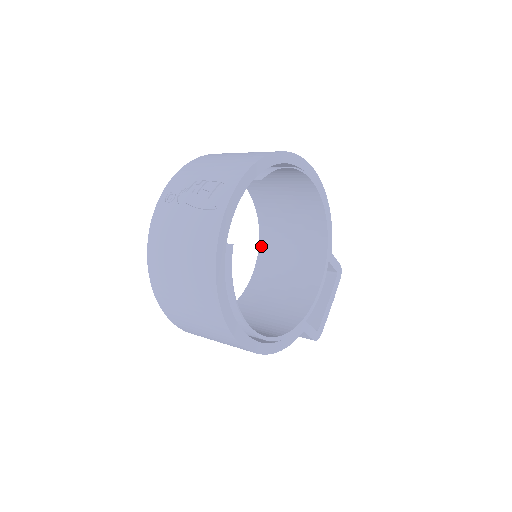
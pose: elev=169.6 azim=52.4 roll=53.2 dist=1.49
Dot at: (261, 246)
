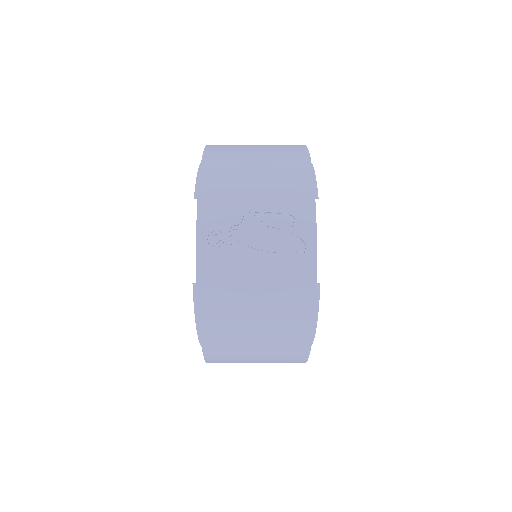
Dot at: occluded
